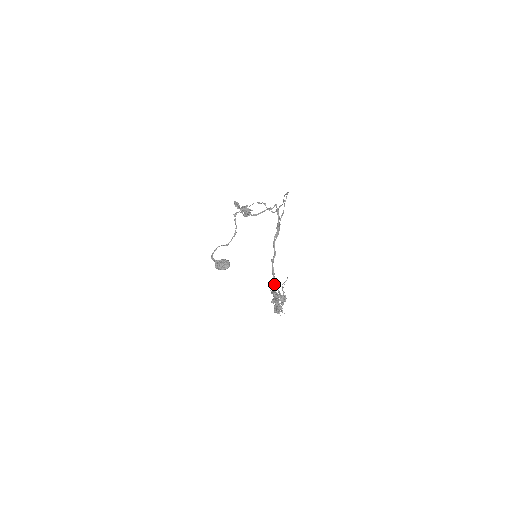
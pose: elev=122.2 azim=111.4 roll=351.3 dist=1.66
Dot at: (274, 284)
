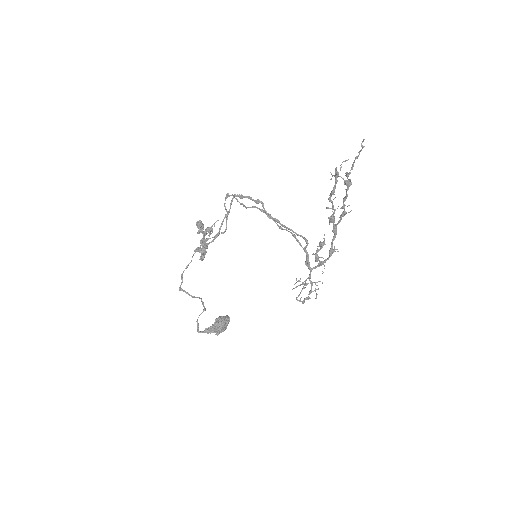
Dot at: (304, 238)
